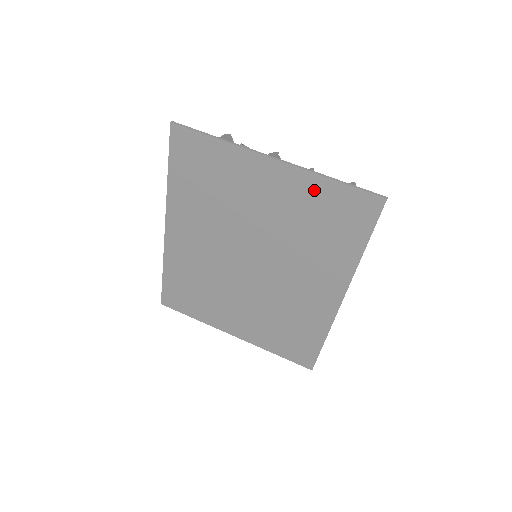
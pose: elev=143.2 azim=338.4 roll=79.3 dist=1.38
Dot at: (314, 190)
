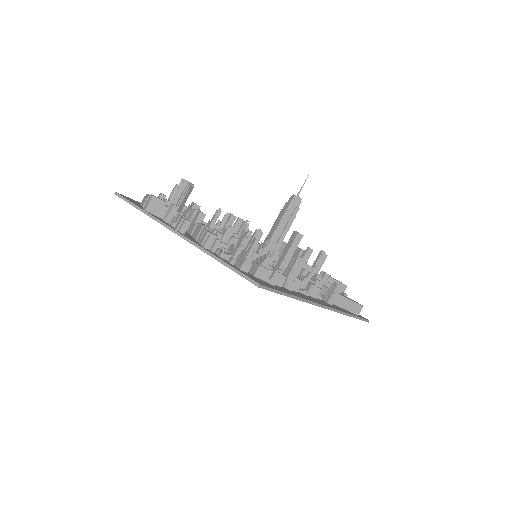
Dot at: occluded
